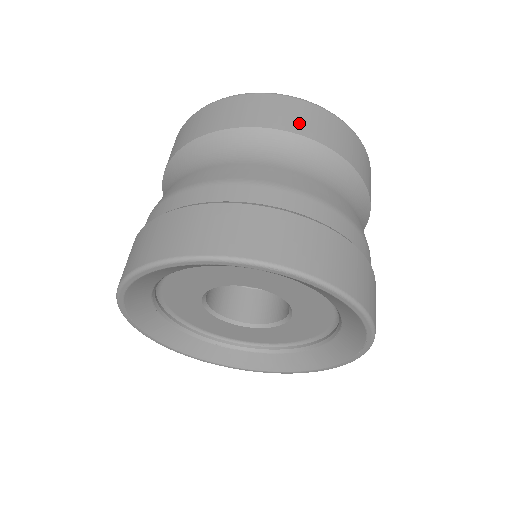
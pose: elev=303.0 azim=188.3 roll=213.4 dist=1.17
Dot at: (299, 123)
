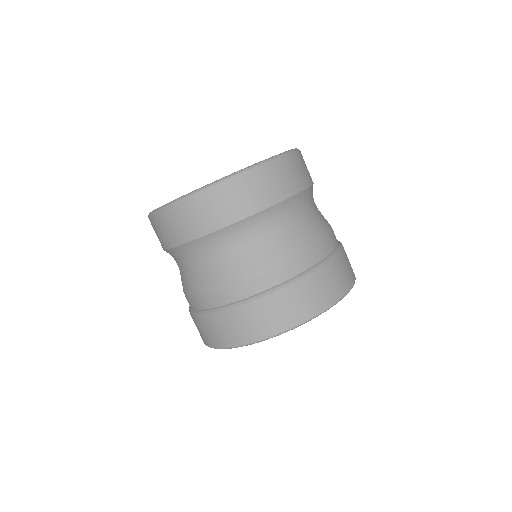
Dot at: (221, 215)
